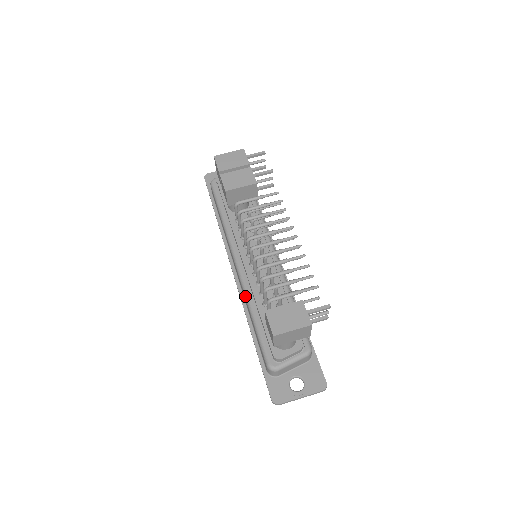
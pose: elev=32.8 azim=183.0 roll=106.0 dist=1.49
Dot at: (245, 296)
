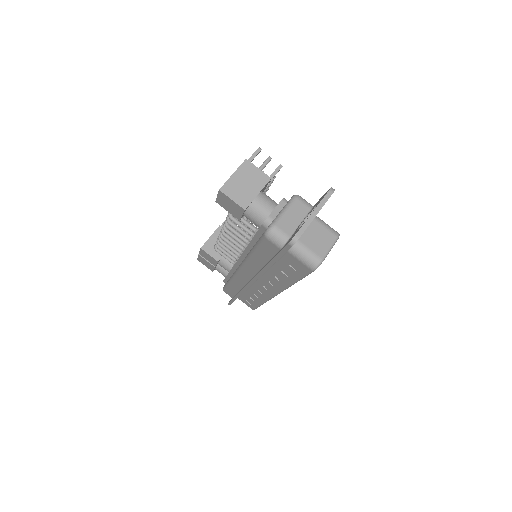
Dot at: (246, 260)
